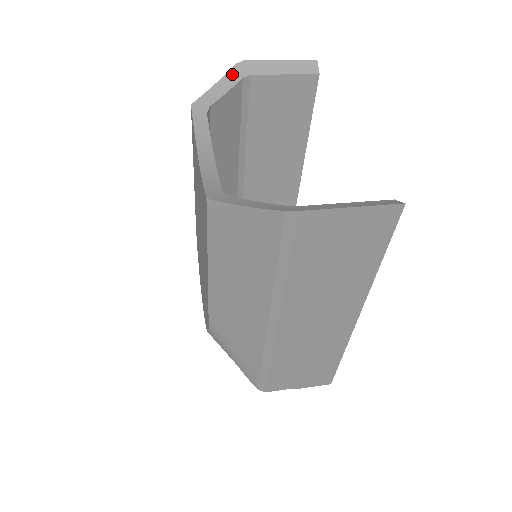
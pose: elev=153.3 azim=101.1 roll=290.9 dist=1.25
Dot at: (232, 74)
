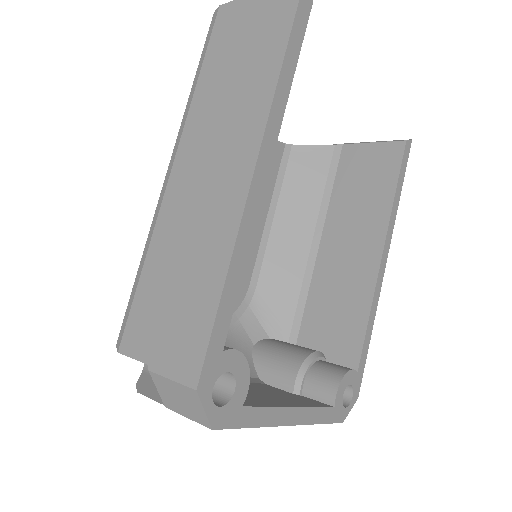
Dot at: occluded
